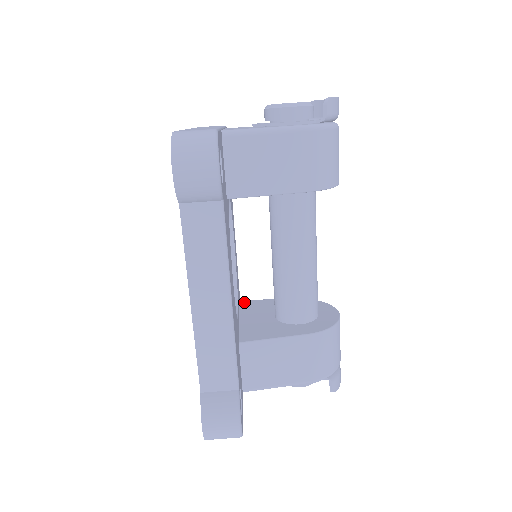
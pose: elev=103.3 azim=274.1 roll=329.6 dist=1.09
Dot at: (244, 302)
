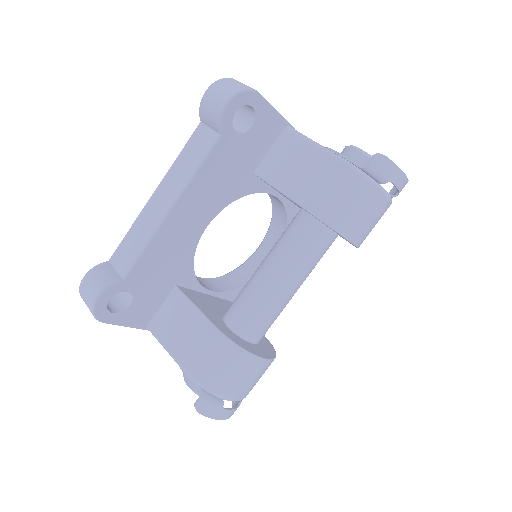
Dot at: occluded
